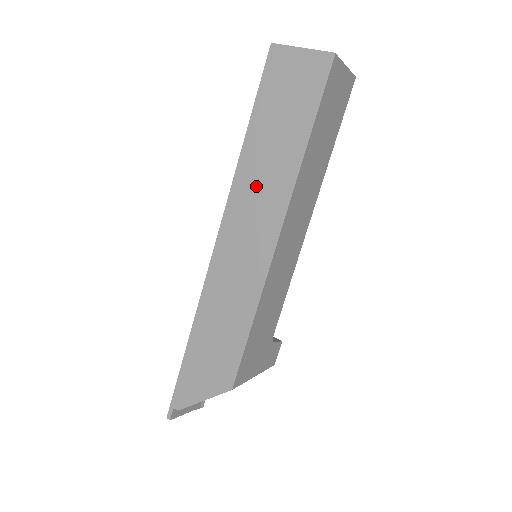
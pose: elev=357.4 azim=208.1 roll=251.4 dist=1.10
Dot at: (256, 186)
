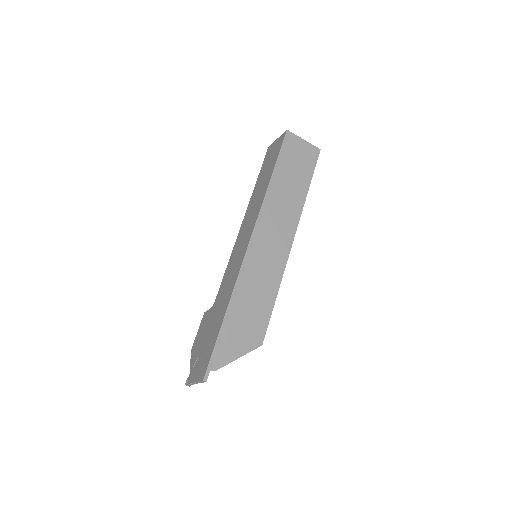
Dot at: (279, 207)
